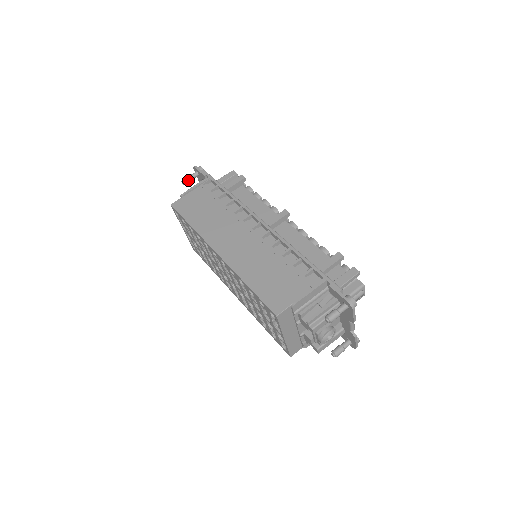
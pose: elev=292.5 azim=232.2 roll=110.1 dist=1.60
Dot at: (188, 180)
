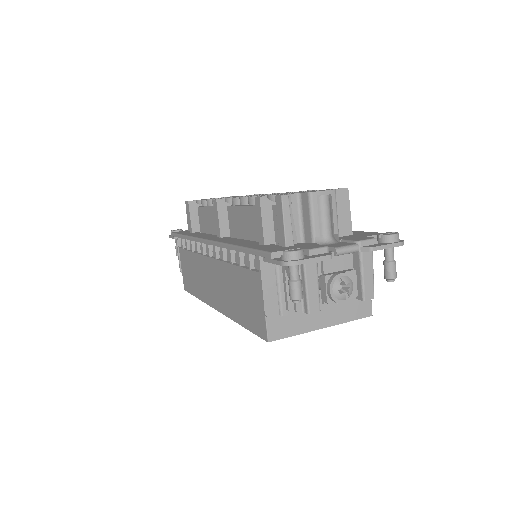
Dot at: occluded
